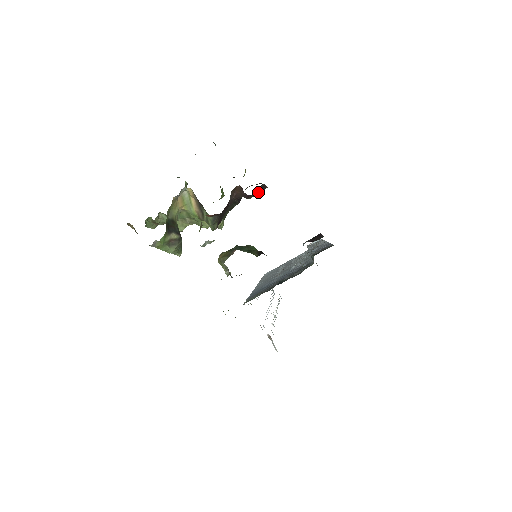
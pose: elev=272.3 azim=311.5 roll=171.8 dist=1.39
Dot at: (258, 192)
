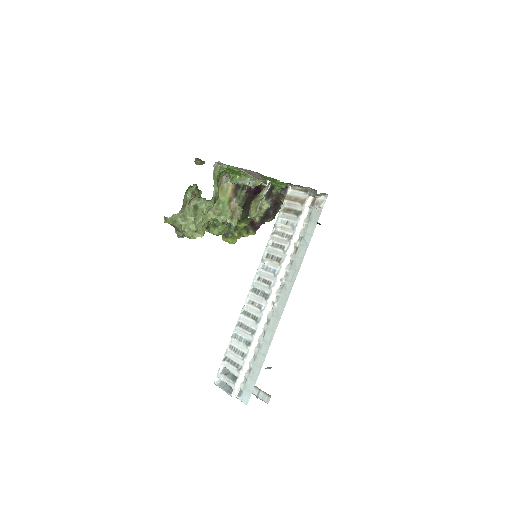
Dot at: occluded
